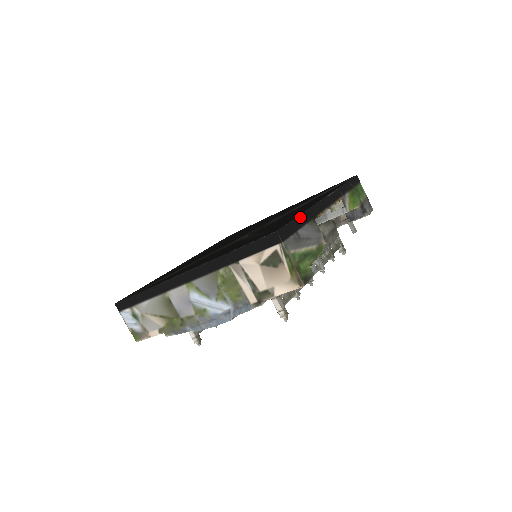
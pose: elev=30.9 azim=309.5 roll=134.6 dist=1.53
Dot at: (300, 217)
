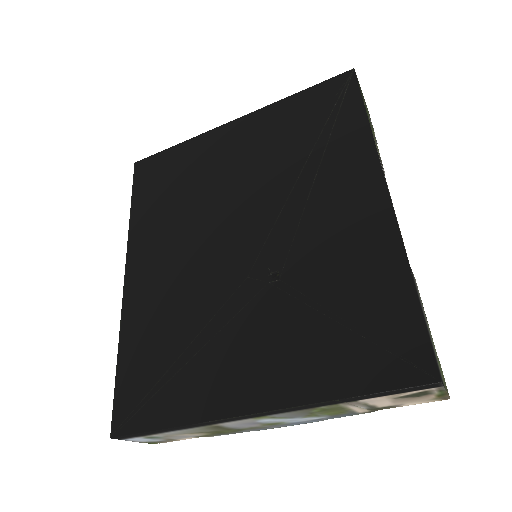
Dot at: (418, 296)
